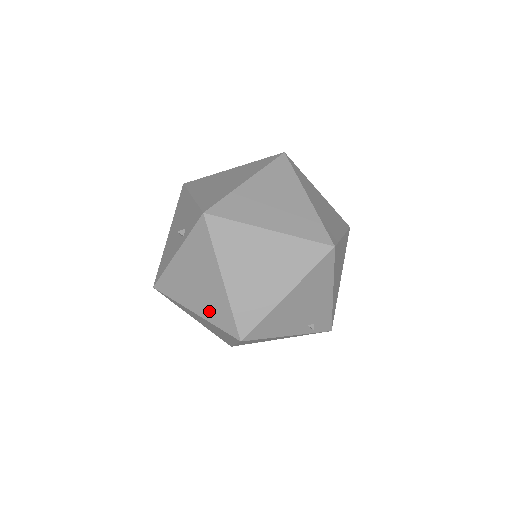
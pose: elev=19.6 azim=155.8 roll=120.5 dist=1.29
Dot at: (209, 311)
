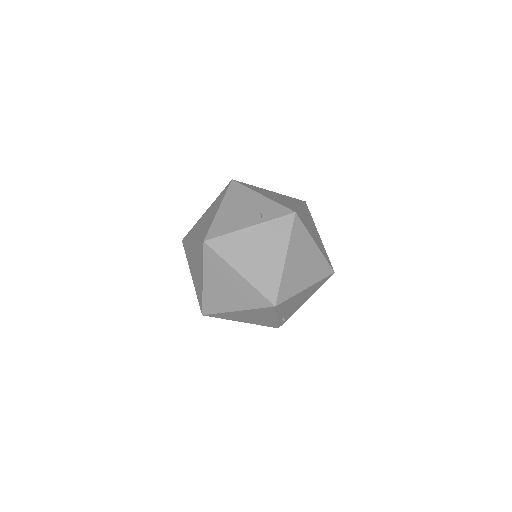
Dot at: (257, 277)
